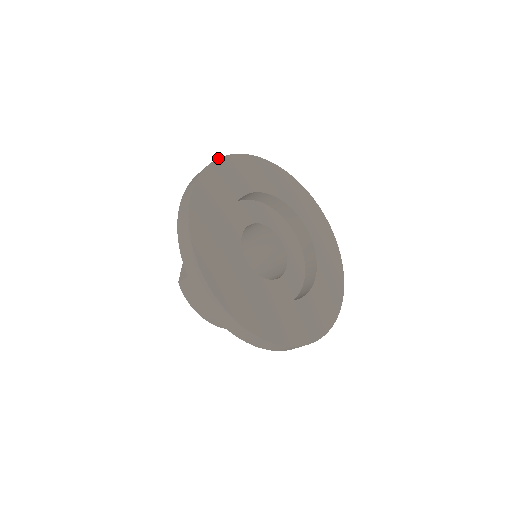
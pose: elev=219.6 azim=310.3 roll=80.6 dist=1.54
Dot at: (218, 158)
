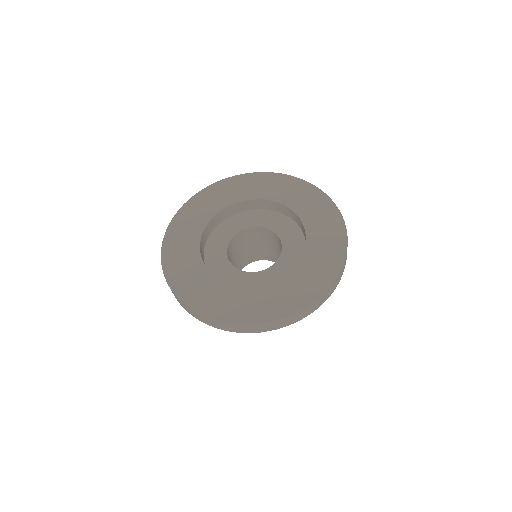
Dot at: (178, 210)
